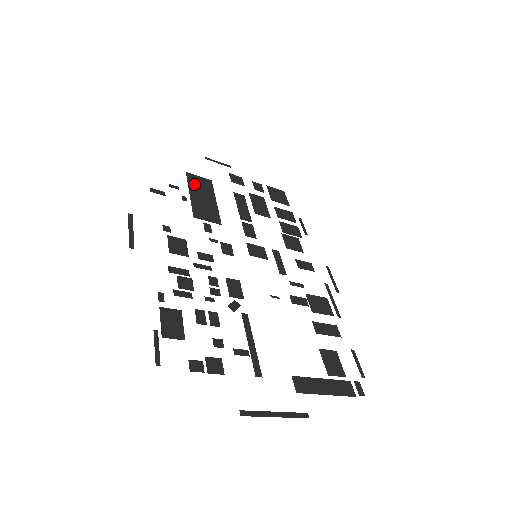
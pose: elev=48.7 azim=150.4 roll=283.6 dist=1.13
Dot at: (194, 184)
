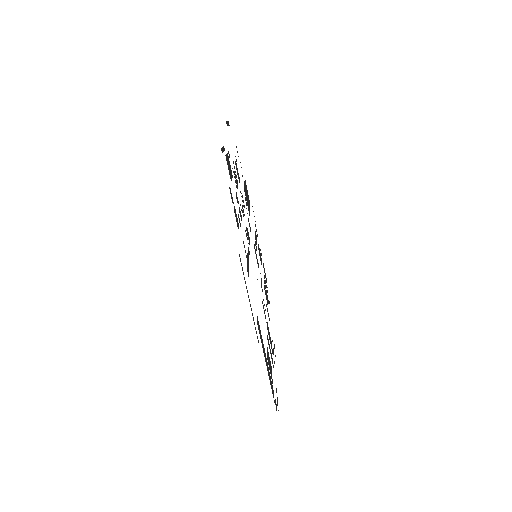
Dot at: occluded
